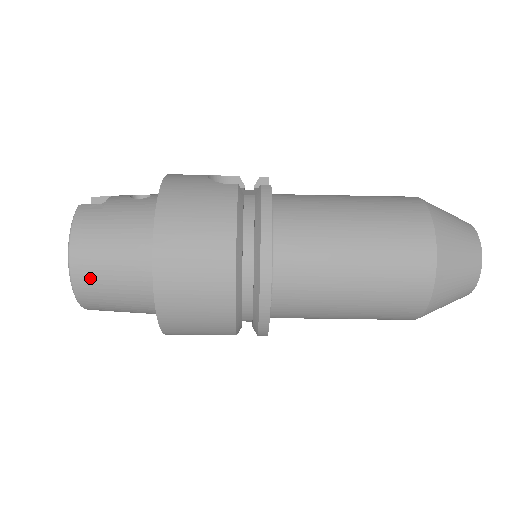
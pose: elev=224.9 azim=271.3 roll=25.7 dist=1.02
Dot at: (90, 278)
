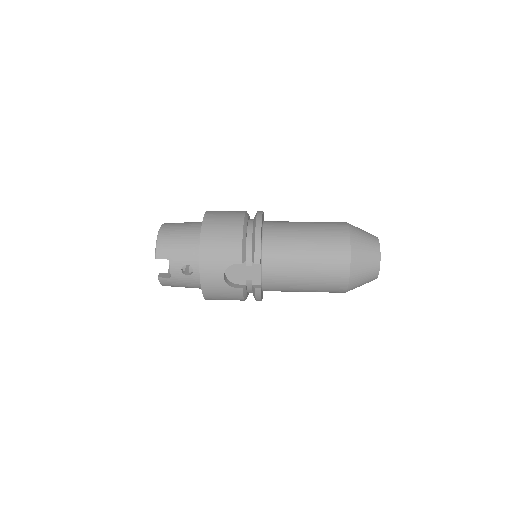
Dot at: occluded
